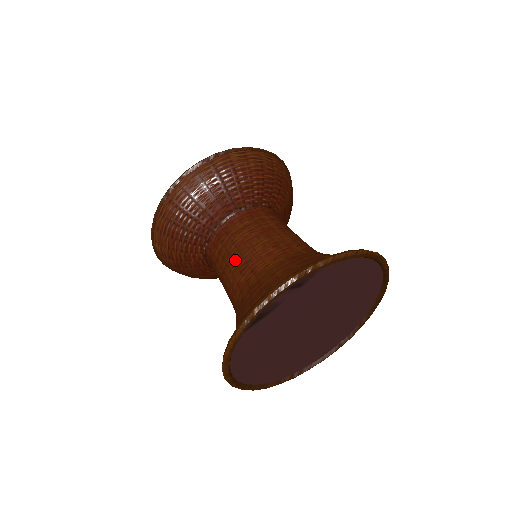
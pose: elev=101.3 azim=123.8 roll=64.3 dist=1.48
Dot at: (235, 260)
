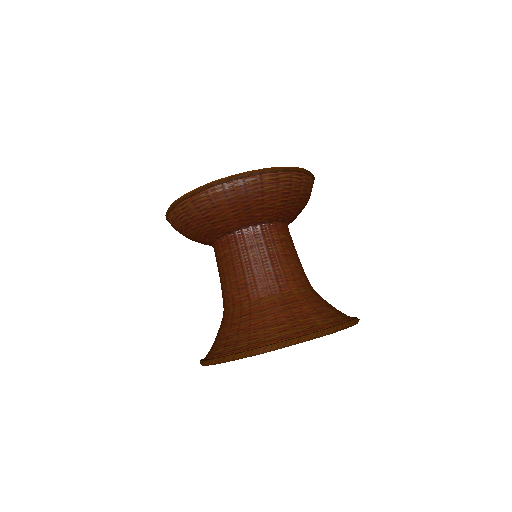
Dot at: (237, 274)
